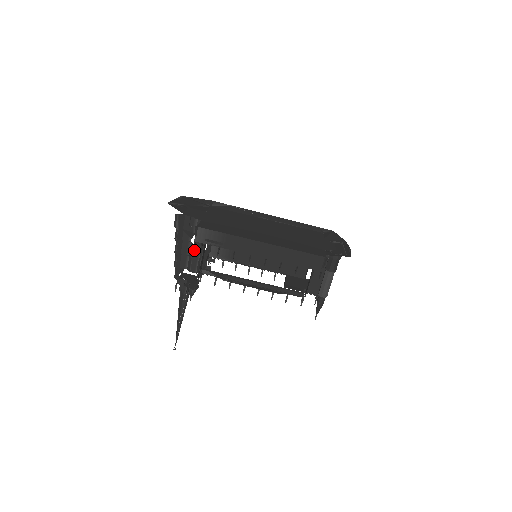
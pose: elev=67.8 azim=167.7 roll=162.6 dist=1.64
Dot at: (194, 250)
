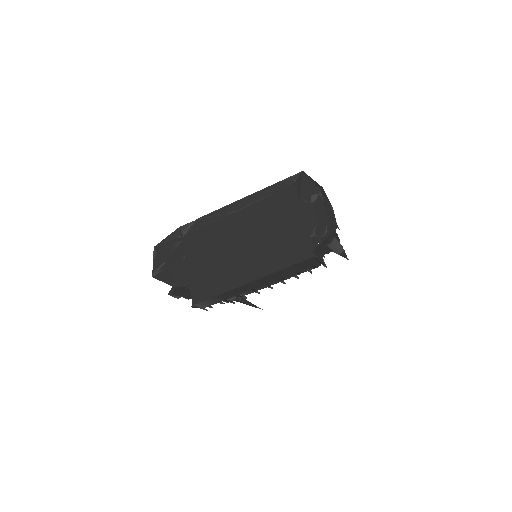
Dot at: occluded
